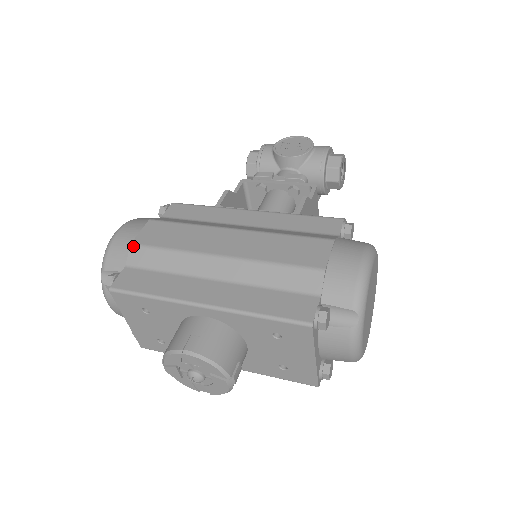
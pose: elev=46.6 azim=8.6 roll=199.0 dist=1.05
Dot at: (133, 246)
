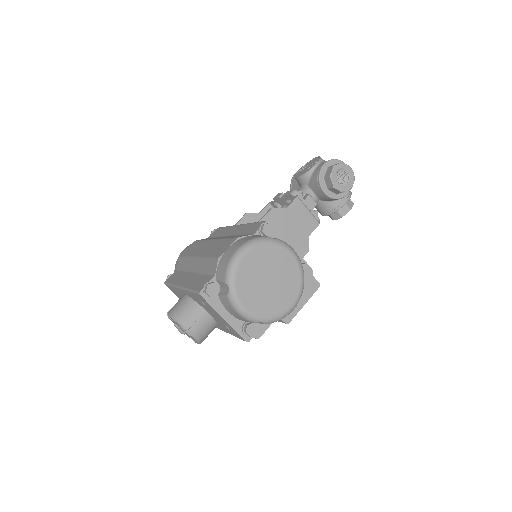
Dot at: (179, 258)
